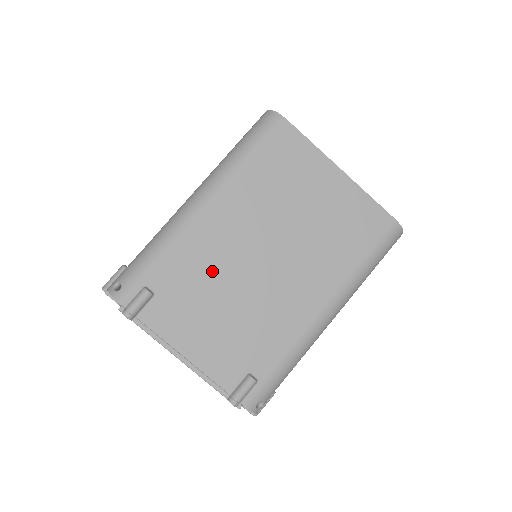
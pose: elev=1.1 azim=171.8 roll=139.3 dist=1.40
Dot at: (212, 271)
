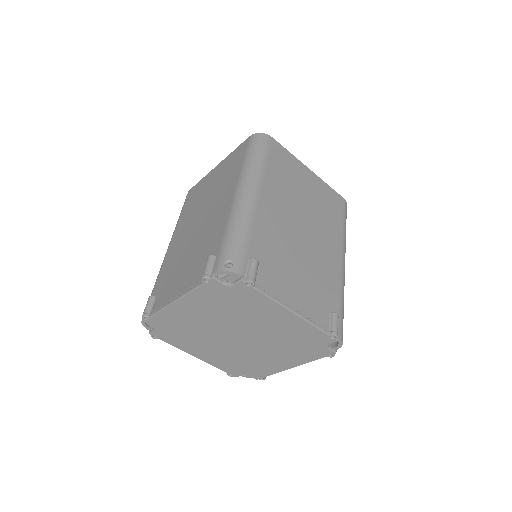
Dot at: (178, 257)
